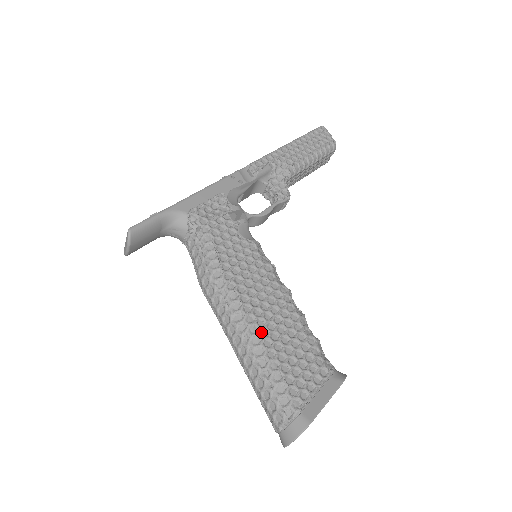
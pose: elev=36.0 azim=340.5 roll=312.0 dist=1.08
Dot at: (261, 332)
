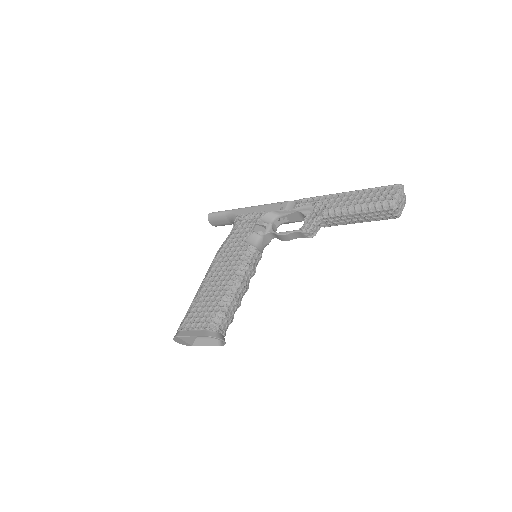
Dot at: (204, 289)
